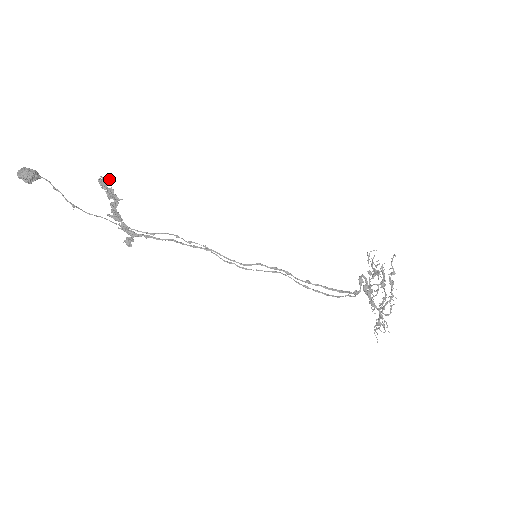
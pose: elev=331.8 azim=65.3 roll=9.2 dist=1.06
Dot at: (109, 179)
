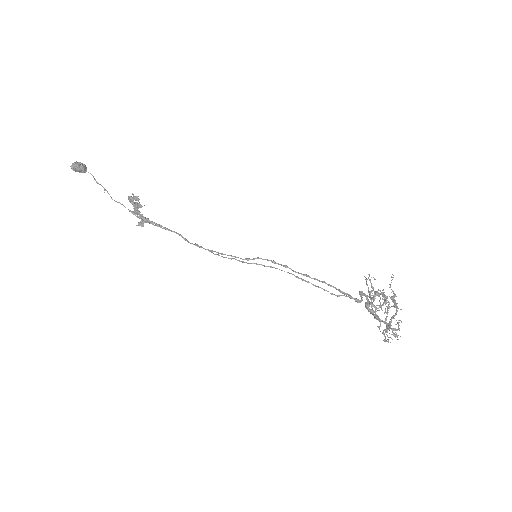
Dot at: occluded
